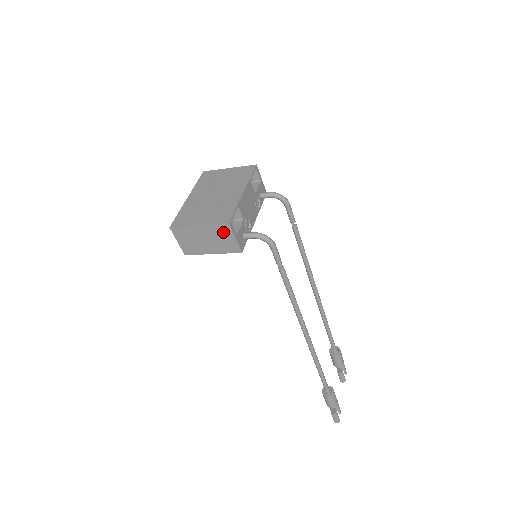
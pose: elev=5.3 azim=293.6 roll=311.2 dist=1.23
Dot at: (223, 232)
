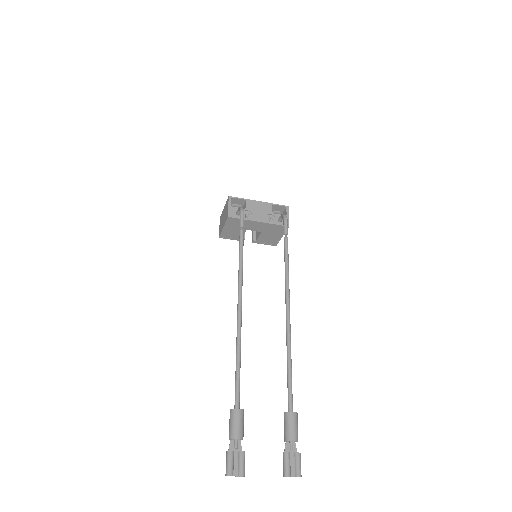
Dot at: (227, 205)
